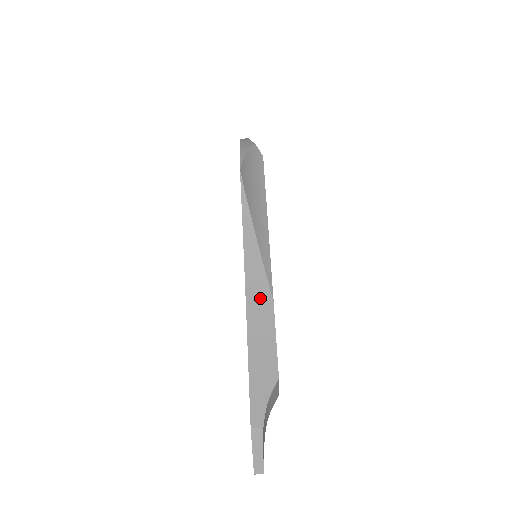
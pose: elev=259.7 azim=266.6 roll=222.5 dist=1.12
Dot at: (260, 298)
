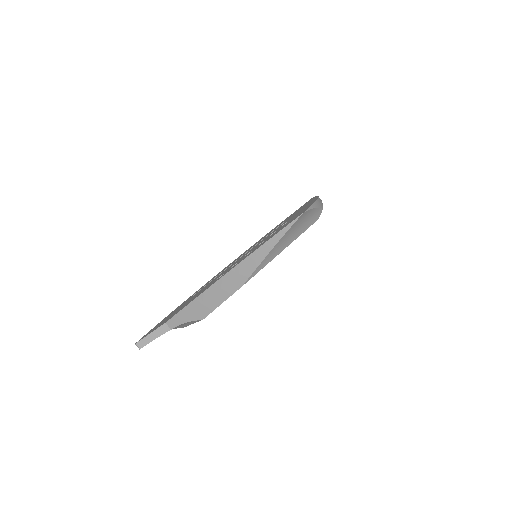
Dot at: (239, 277)
